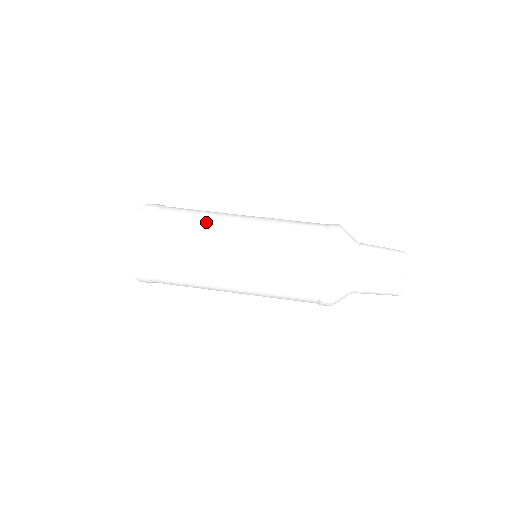
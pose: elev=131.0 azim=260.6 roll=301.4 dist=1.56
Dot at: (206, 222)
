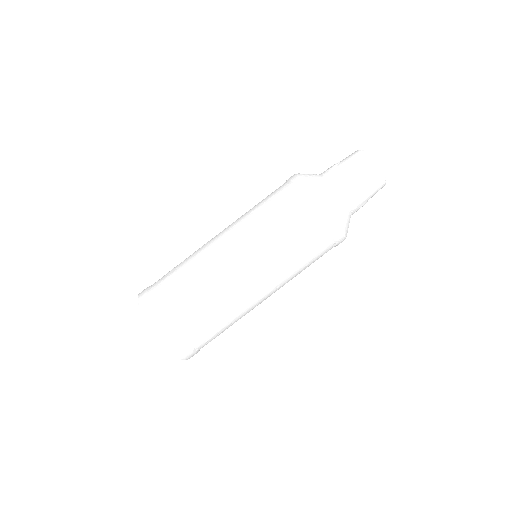
Dot at: (233, 313)
